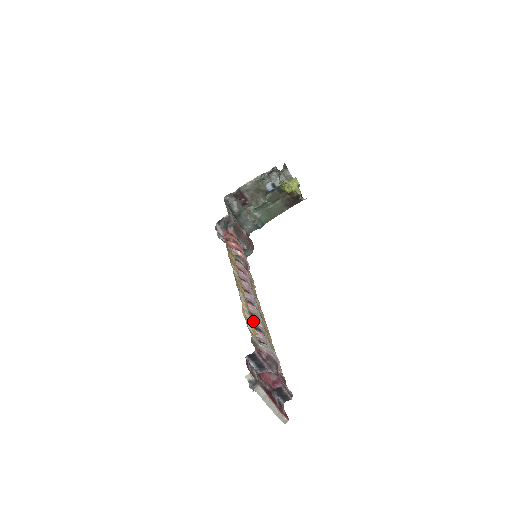
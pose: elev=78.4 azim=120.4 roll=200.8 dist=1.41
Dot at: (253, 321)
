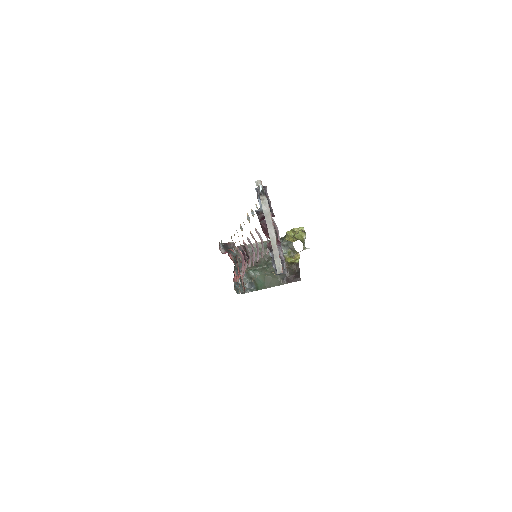
Dot at: (255, 230)
